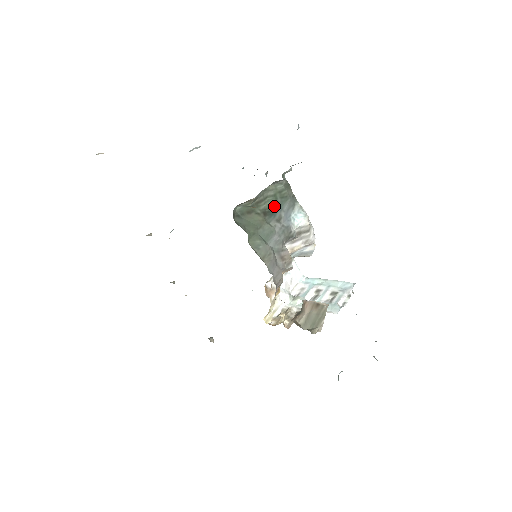
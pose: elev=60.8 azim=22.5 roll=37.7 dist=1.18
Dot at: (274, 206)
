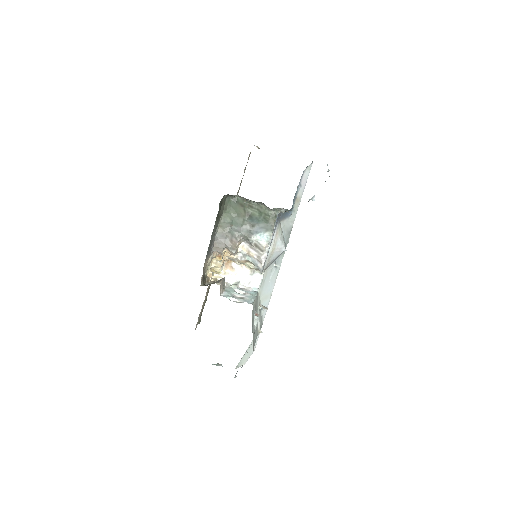
Dot at: (257, 217)
